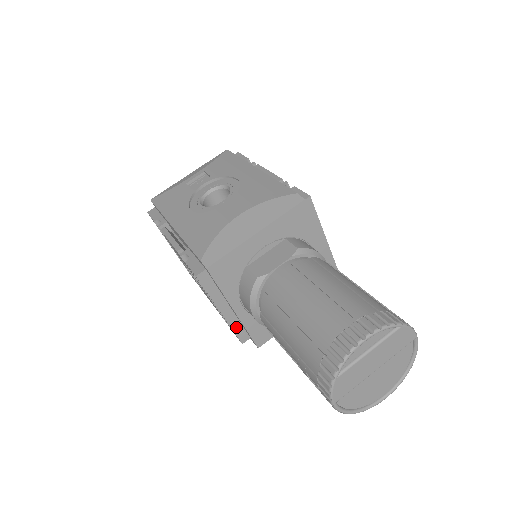
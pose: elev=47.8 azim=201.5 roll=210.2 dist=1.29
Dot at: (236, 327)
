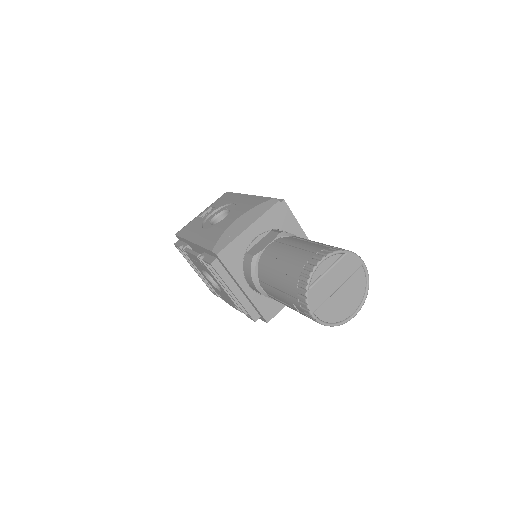
Dot at: (247, 307)
